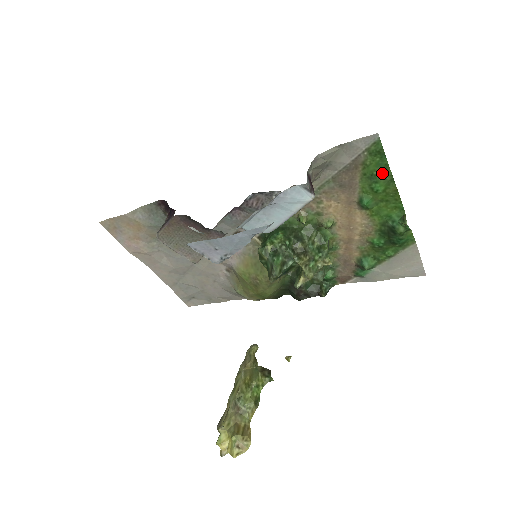
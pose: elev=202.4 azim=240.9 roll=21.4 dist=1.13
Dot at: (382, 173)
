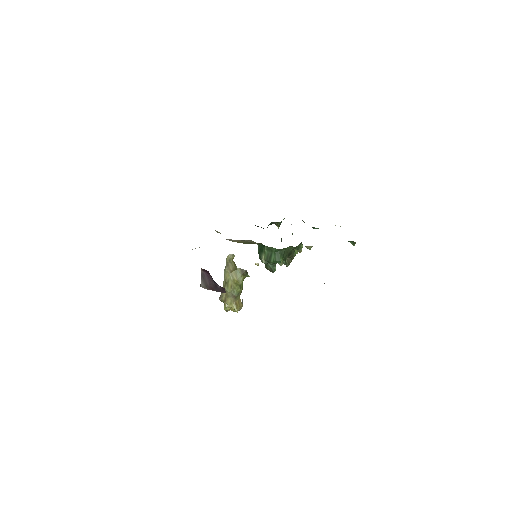
Dot at: occluded
